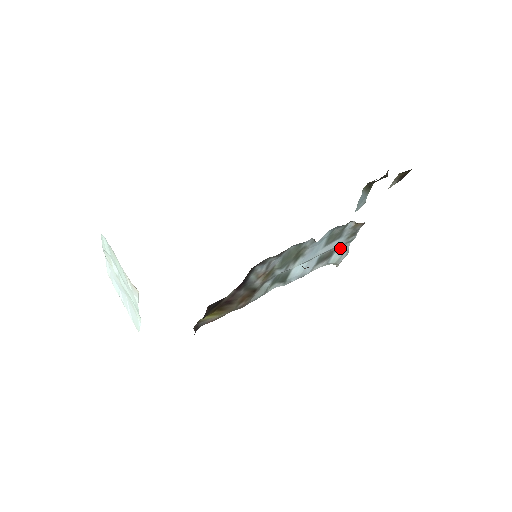
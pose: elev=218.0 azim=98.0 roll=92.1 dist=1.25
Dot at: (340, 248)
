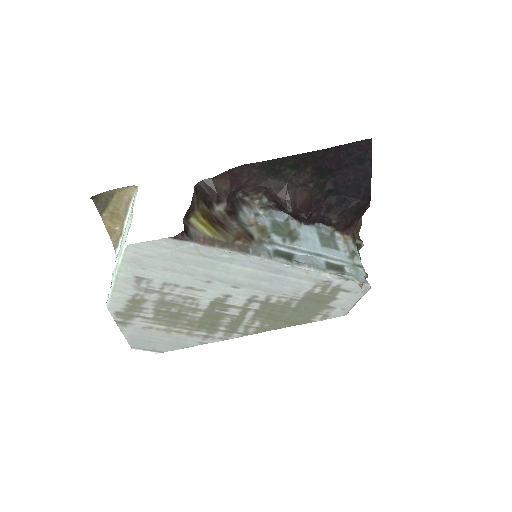
Dot at: (349, 267)
